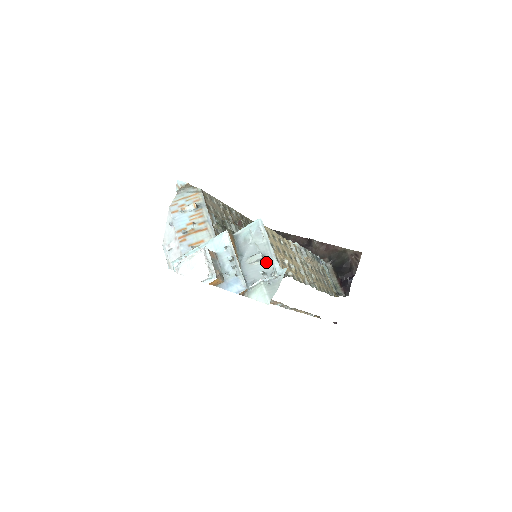
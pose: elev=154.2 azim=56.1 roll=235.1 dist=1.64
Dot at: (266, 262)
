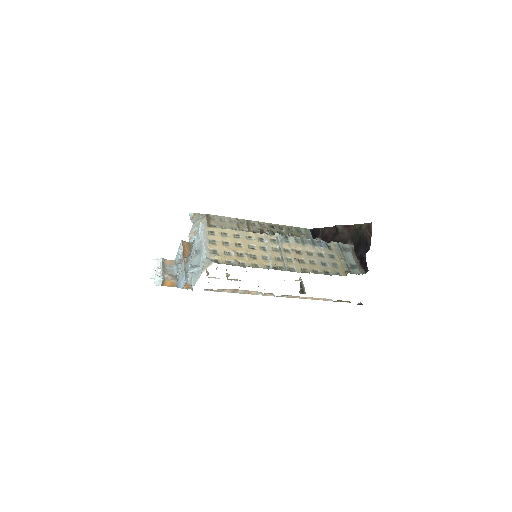
Dot at: (199, 257)
